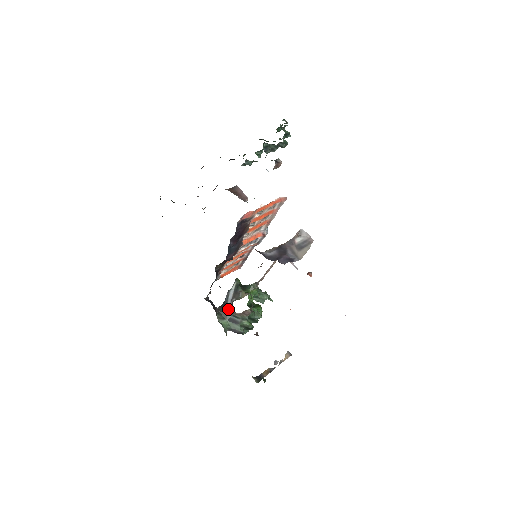
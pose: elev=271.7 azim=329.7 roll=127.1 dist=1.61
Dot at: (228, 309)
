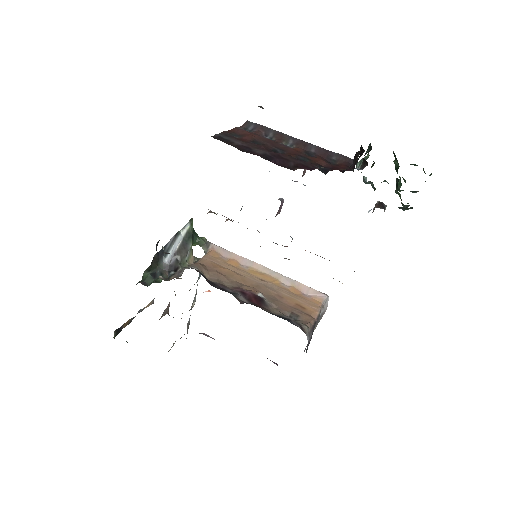
Dot at: (164, 264)
